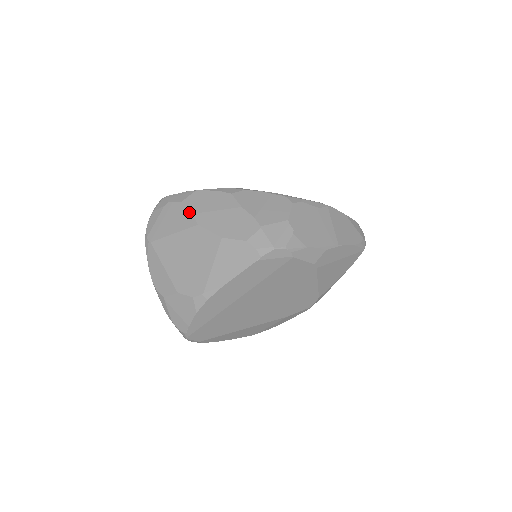
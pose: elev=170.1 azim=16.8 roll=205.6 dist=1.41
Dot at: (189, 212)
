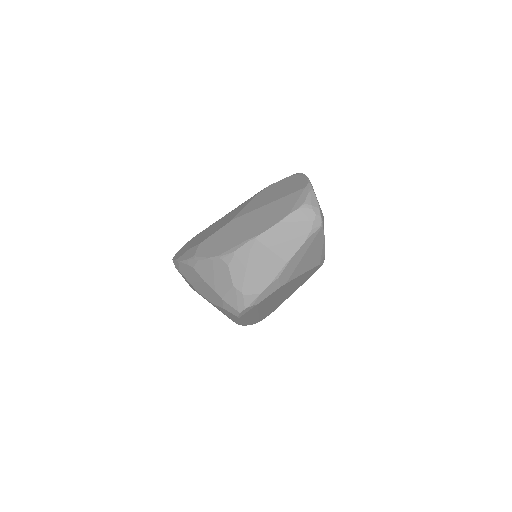
Dot at: occluded
